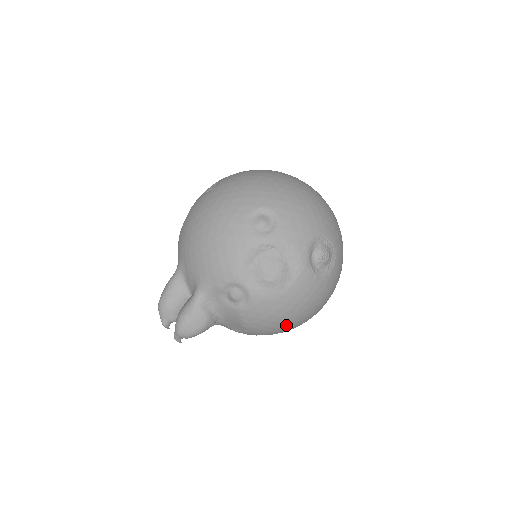
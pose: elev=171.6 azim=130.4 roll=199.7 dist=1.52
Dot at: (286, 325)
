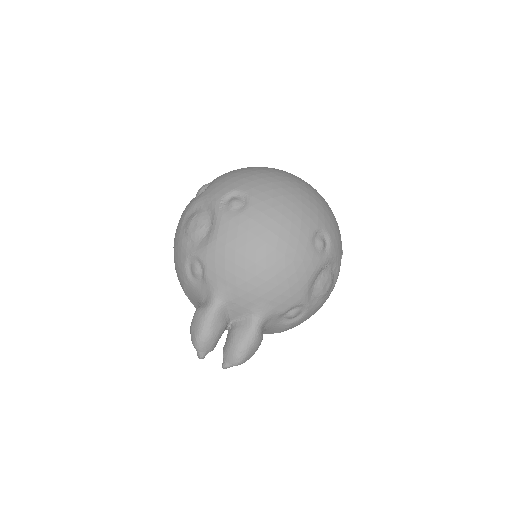
Dot at: occluded
